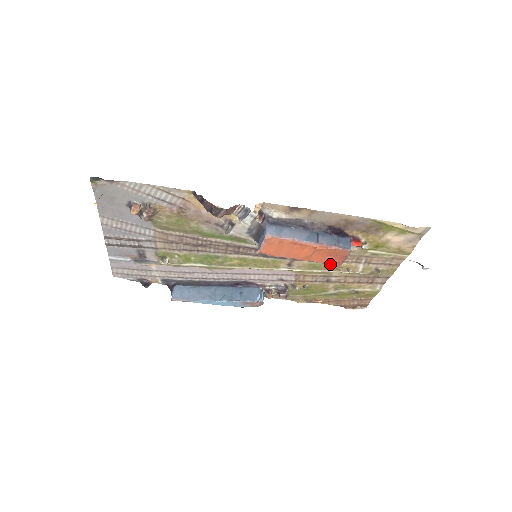
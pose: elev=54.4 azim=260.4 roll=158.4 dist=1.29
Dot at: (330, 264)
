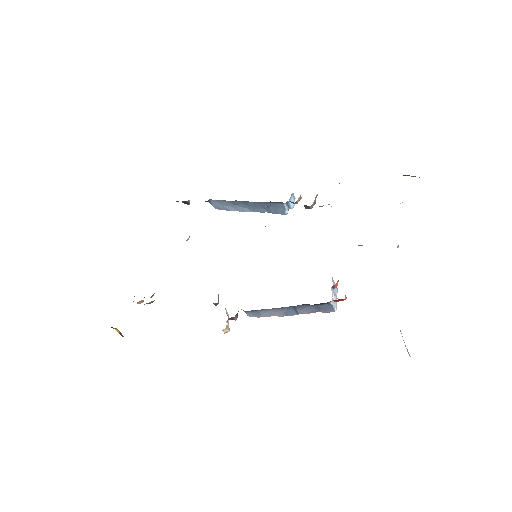
Dot at: occluded
